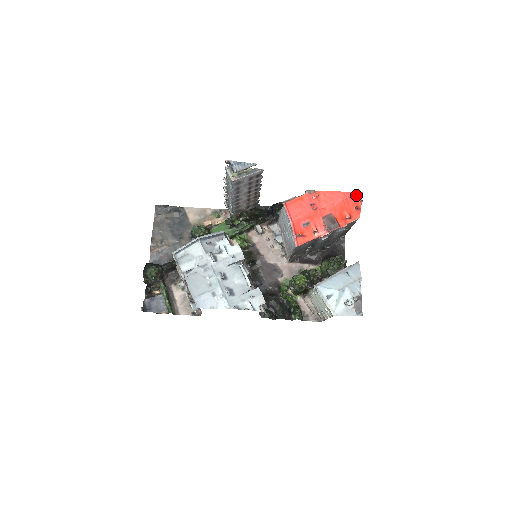
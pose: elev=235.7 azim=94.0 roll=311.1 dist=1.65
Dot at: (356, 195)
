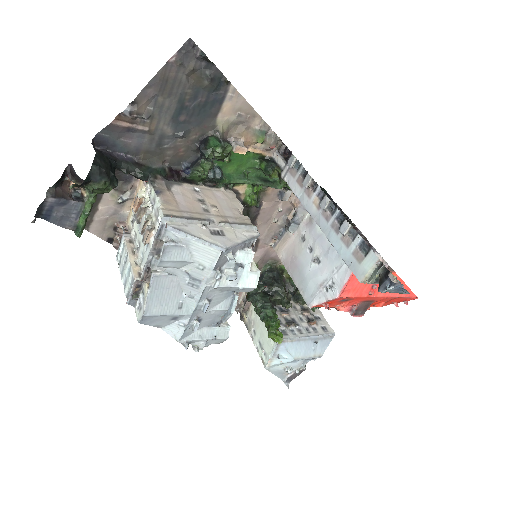
Dot at: (412, 298)
